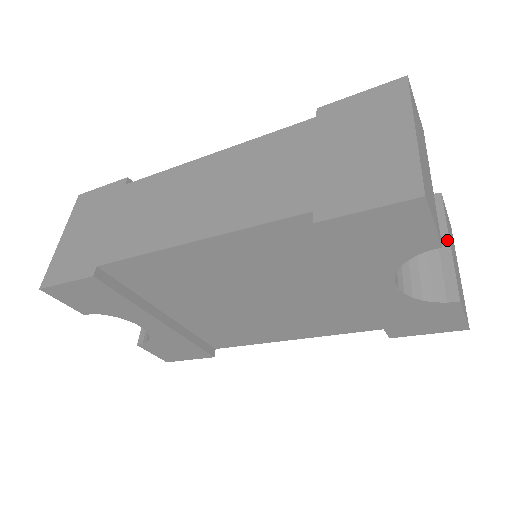
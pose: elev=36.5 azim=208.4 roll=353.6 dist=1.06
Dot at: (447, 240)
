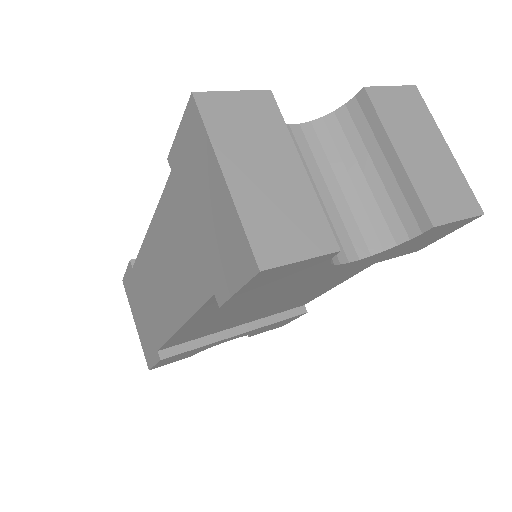
Dot at: (393, 152)
